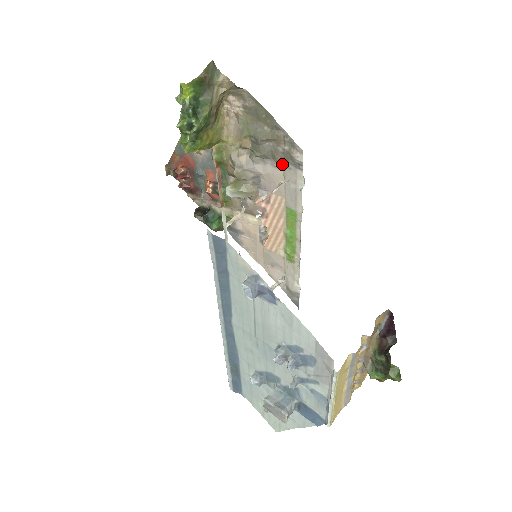
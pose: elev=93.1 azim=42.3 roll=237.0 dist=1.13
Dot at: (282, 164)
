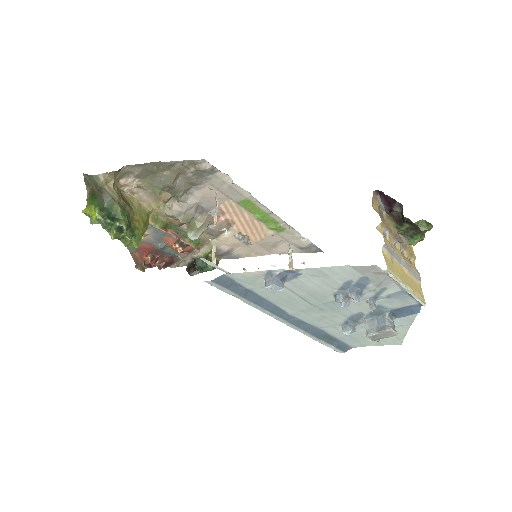
Dot at: (202, 182)
